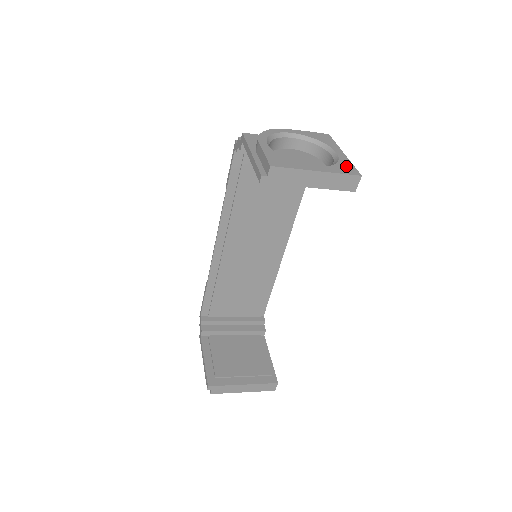
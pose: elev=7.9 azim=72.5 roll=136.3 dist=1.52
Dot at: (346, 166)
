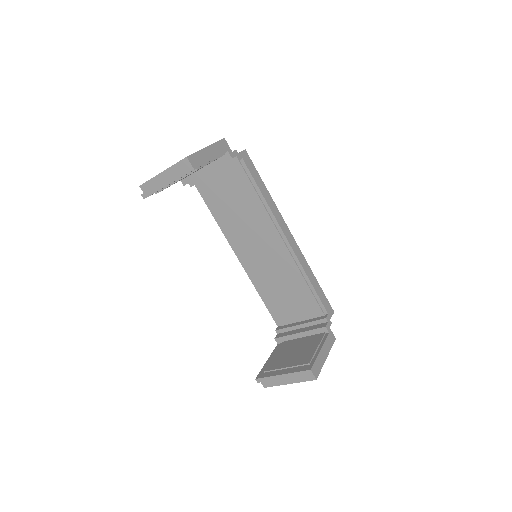
Dot at: occluded
